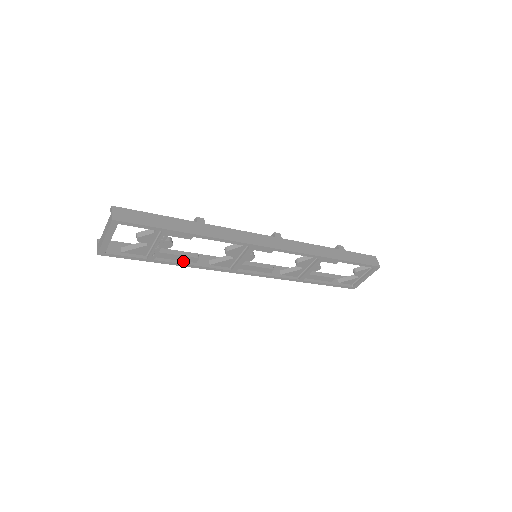
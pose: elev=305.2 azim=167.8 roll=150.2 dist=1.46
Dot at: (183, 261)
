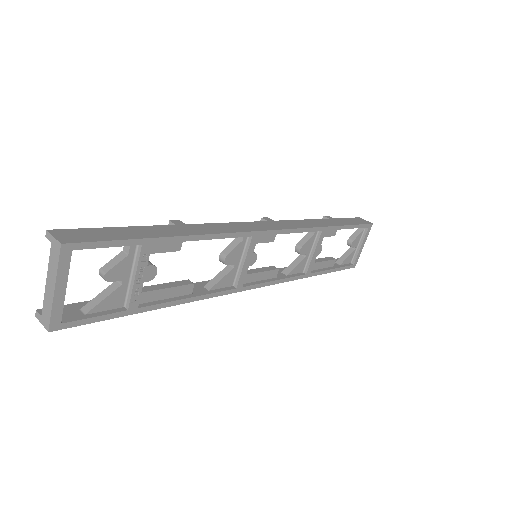
Dot at: (175, 297)
